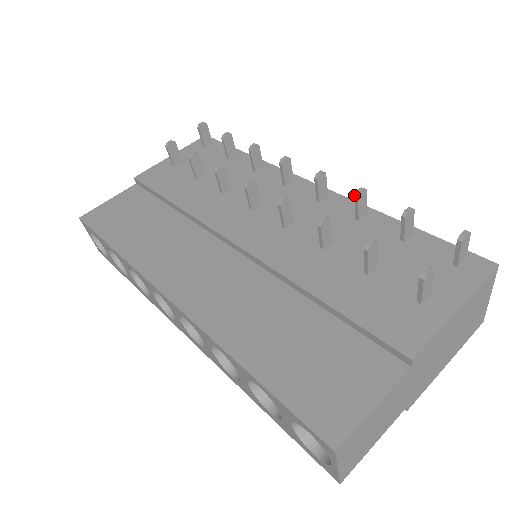
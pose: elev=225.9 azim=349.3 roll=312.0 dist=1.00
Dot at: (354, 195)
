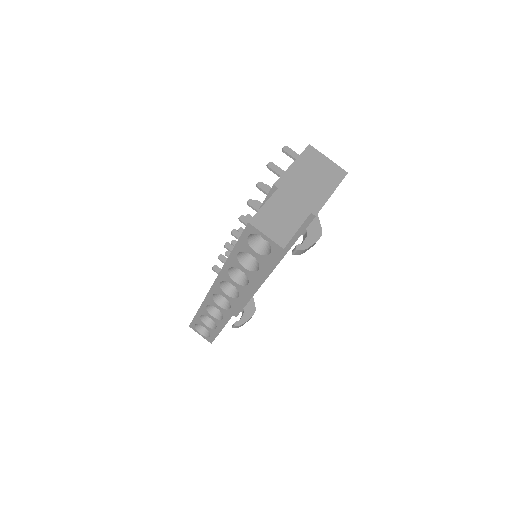
Dot at: occluded
